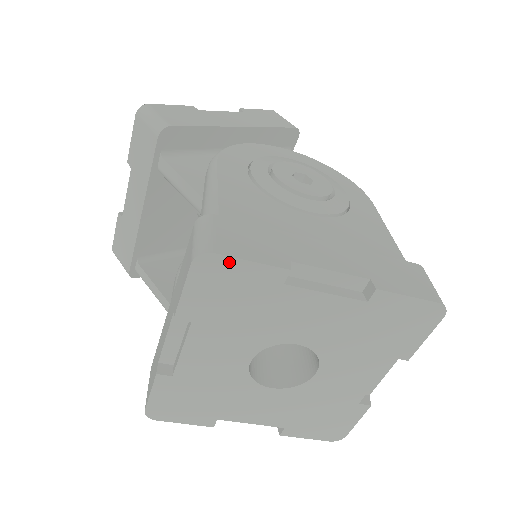
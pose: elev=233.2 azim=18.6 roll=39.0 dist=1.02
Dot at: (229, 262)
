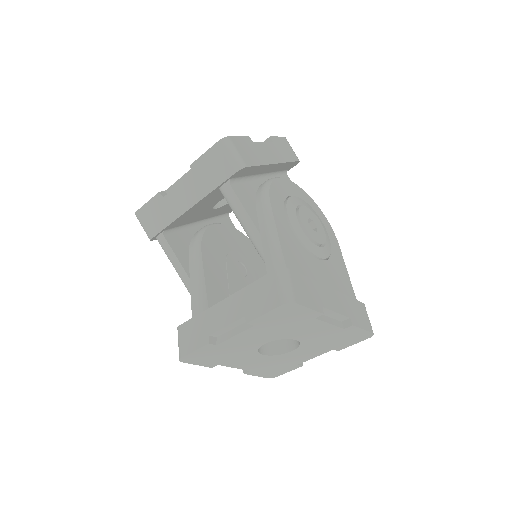
Dot at: (299, 307)
